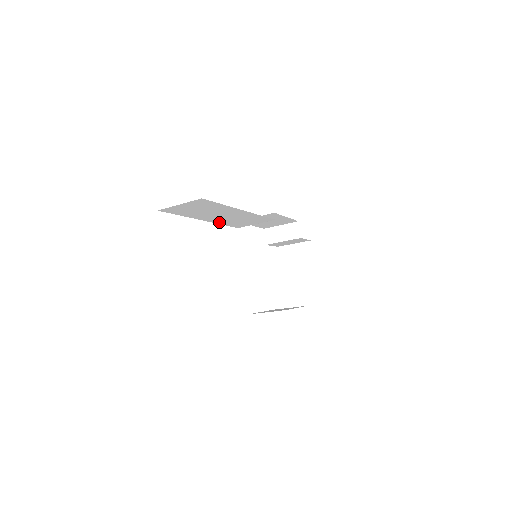
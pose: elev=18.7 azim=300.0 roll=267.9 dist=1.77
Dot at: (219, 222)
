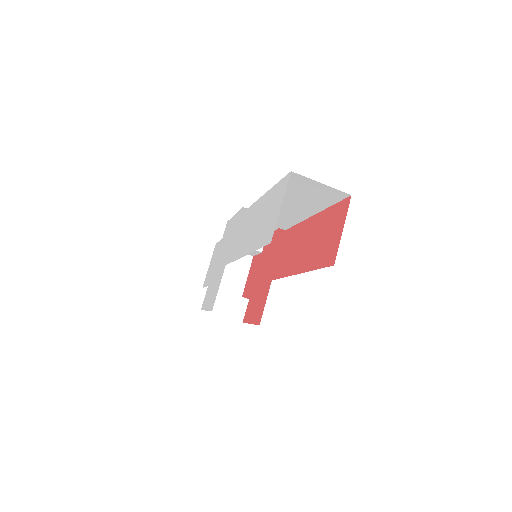
Dot at: occluded
